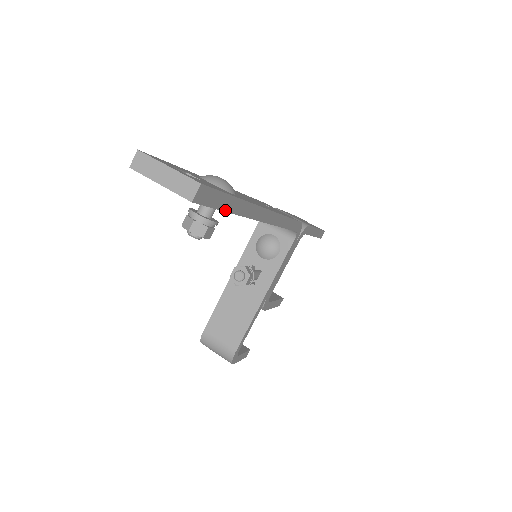
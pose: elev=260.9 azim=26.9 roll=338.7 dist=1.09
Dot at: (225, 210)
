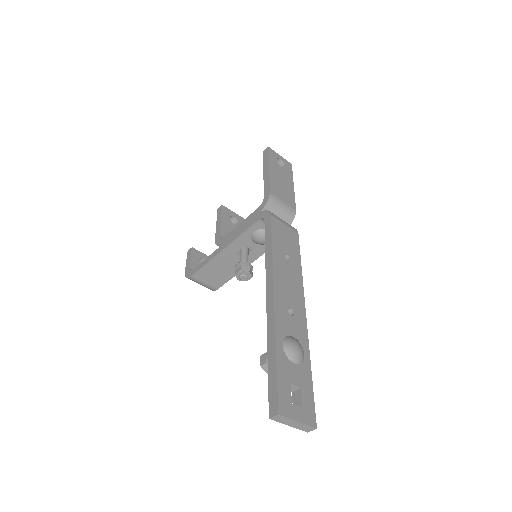
Dot at: occluded
